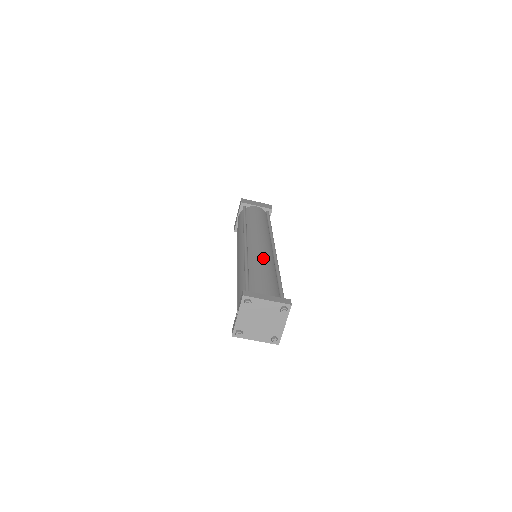
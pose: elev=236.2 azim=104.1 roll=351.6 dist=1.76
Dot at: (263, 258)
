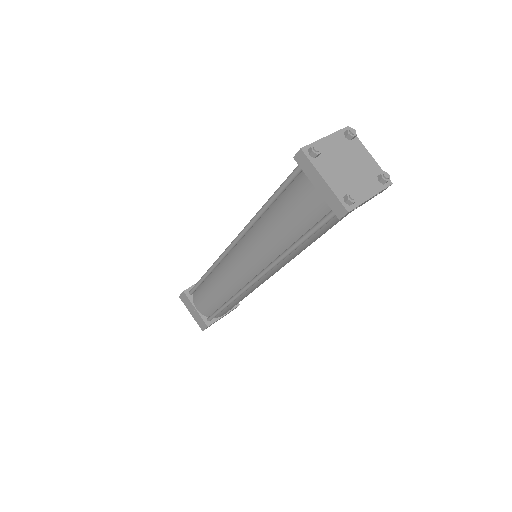
Dot at: occluded
